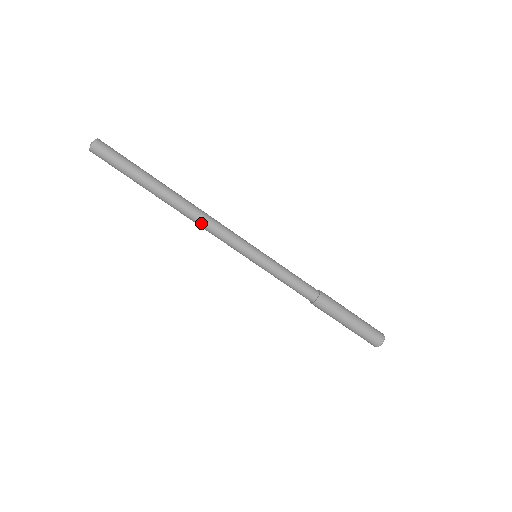
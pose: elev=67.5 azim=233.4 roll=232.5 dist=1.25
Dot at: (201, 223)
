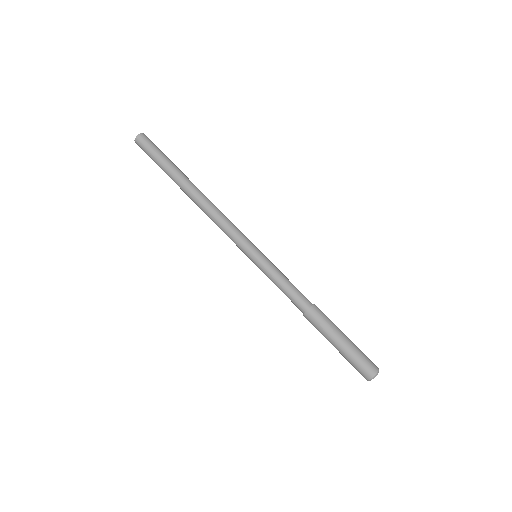
Dot at: (215, 210)
